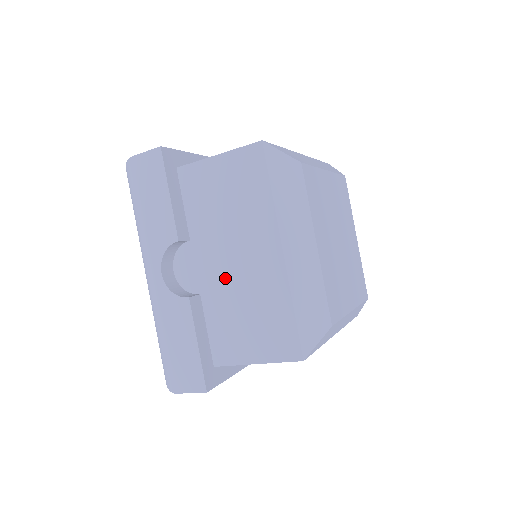
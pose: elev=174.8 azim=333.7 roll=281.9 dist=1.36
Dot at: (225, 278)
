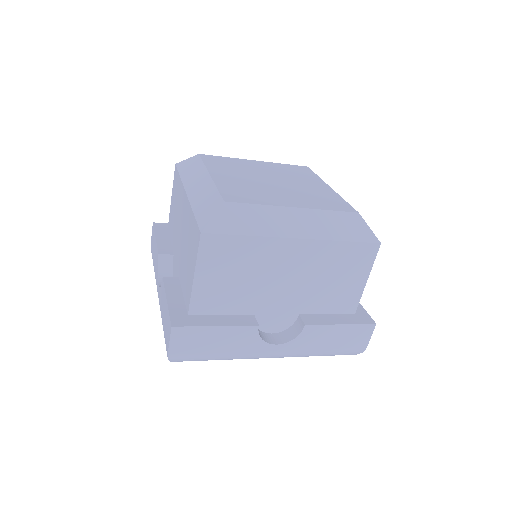
Dot at: (181, 249)
